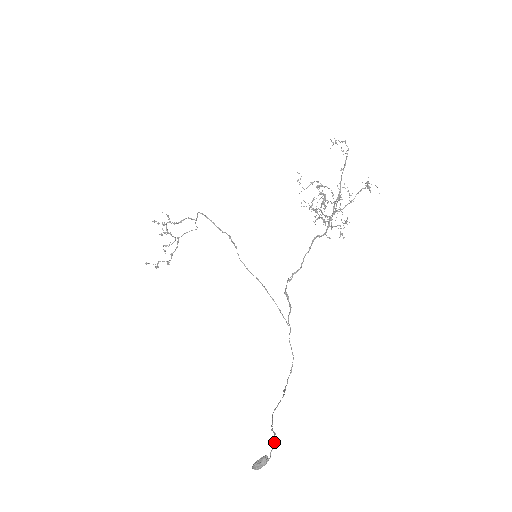
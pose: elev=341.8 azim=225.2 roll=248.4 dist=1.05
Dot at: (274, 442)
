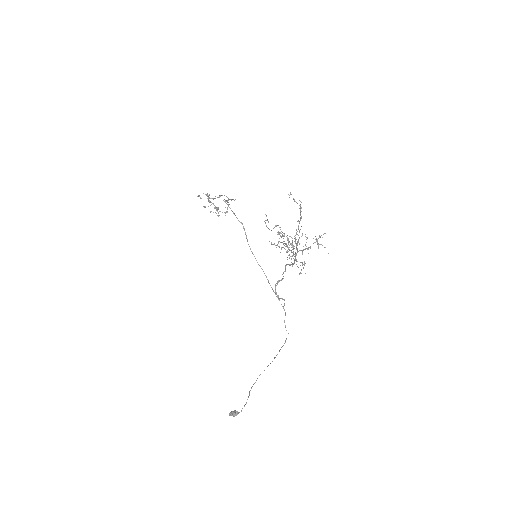
Dot at: (246, 402)
